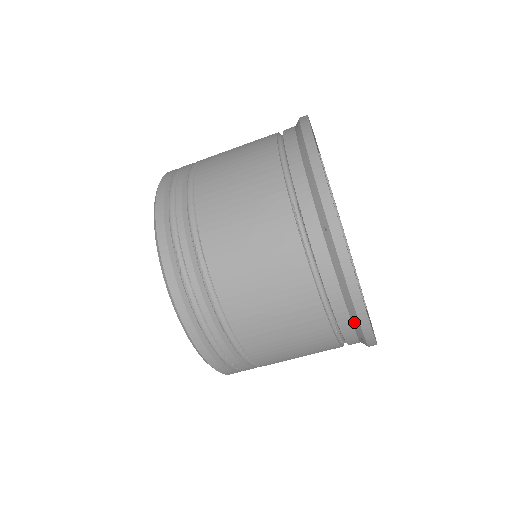
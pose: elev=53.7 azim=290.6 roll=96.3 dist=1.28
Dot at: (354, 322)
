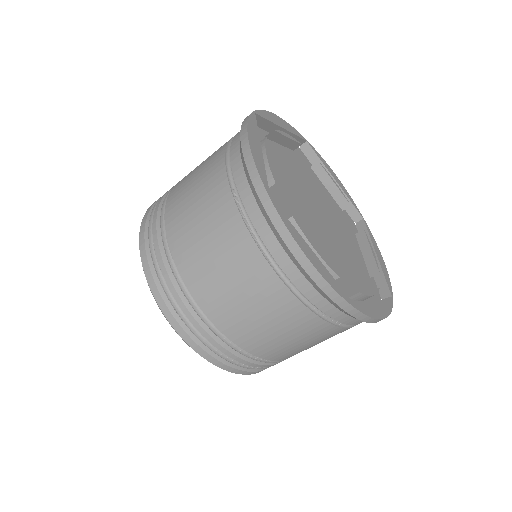
Dot at: (321, 293)
